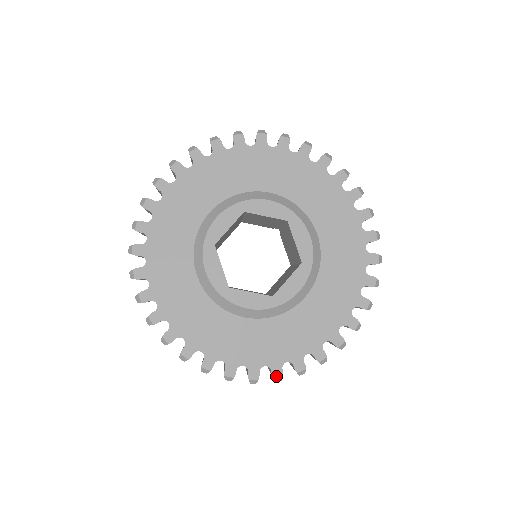
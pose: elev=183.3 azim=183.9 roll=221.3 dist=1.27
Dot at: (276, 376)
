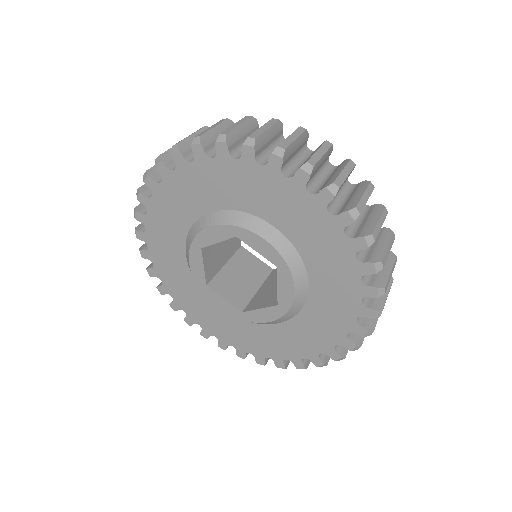
Dot at: (336, 359)
